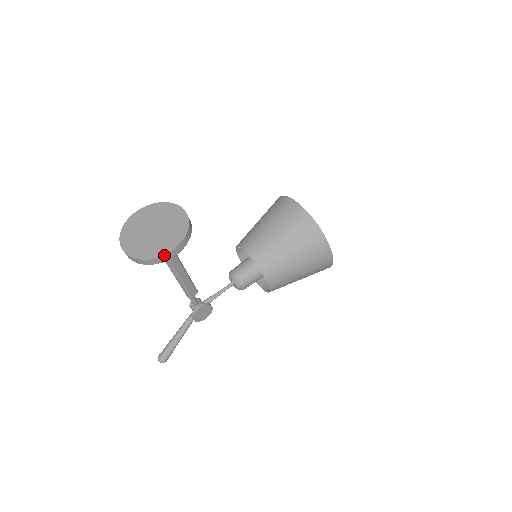
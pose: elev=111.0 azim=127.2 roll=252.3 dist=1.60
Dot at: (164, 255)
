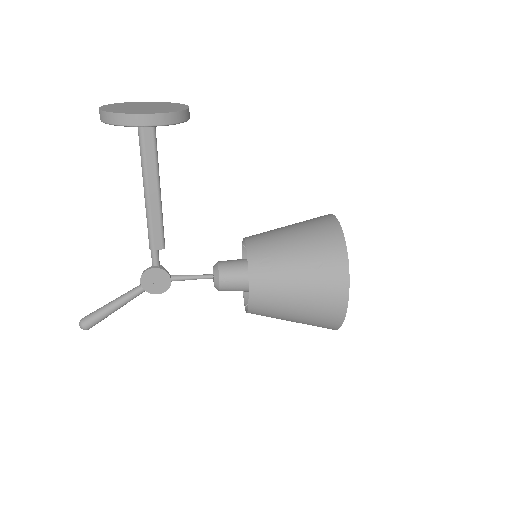
Dot at: (130, 114)
